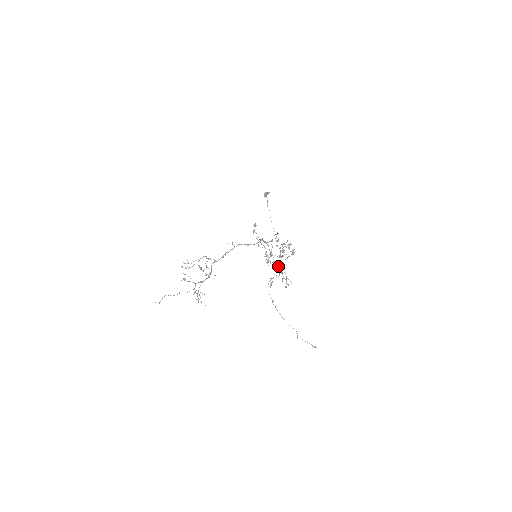
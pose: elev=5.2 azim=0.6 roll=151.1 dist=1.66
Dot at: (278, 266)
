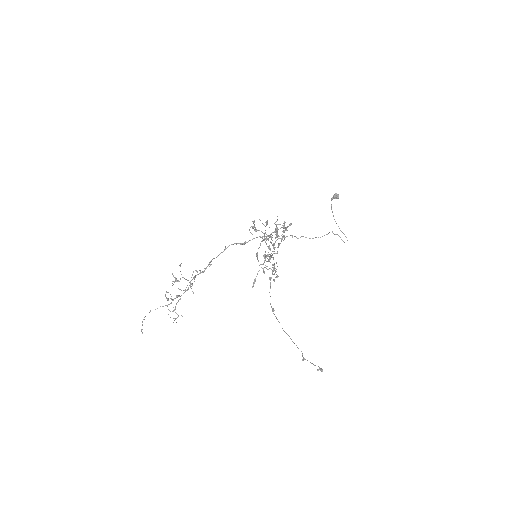
Dot at: (256, 253)
